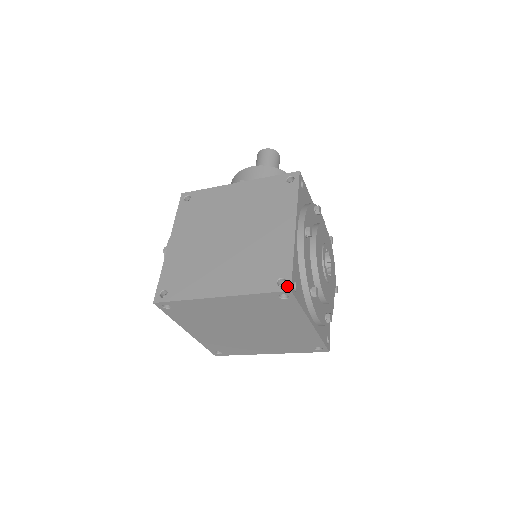
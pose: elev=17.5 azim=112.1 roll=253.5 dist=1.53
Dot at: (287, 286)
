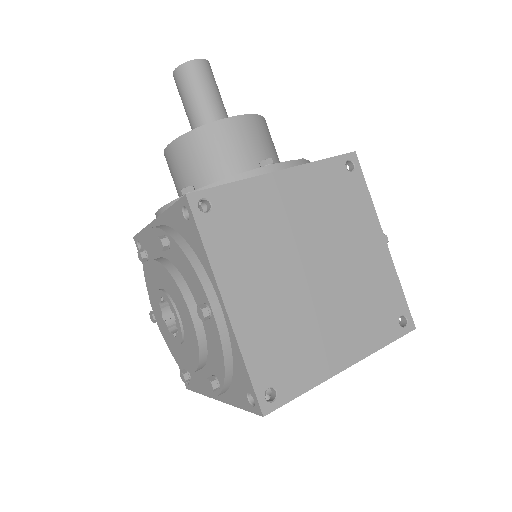
Dot at: (411, 325)
